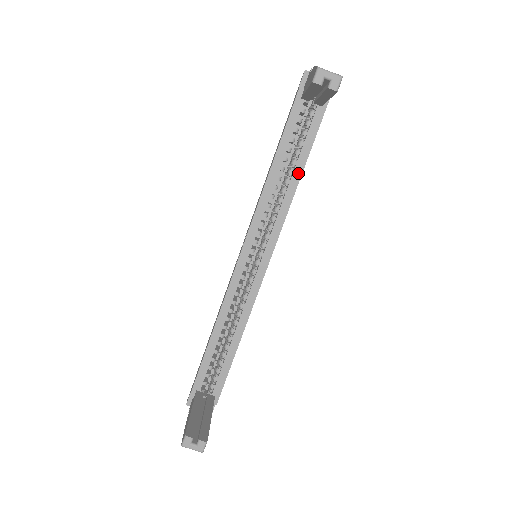
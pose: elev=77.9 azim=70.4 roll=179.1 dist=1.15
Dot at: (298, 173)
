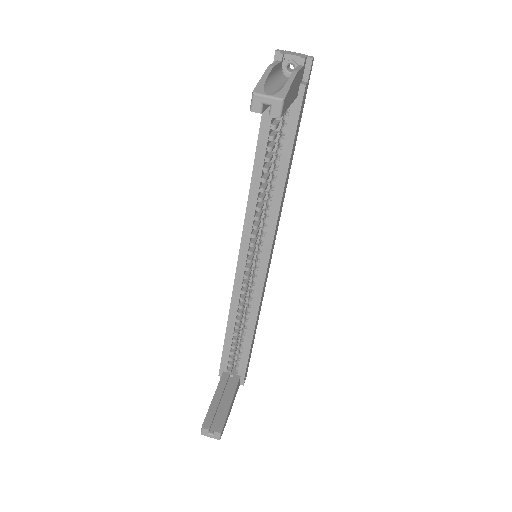
Dot at: (283, 174)
